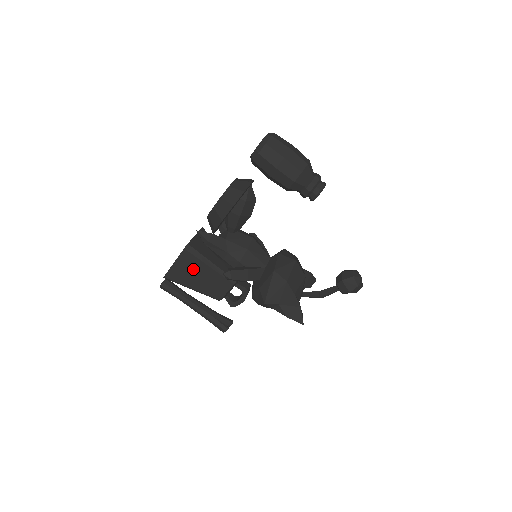
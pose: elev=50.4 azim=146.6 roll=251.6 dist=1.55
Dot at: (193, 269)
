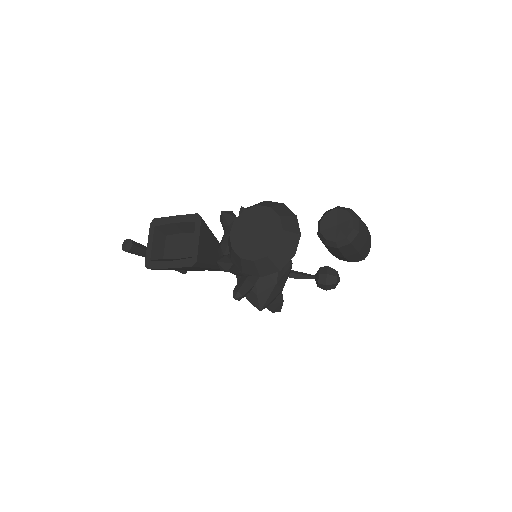
Dot at: (188, 268)
